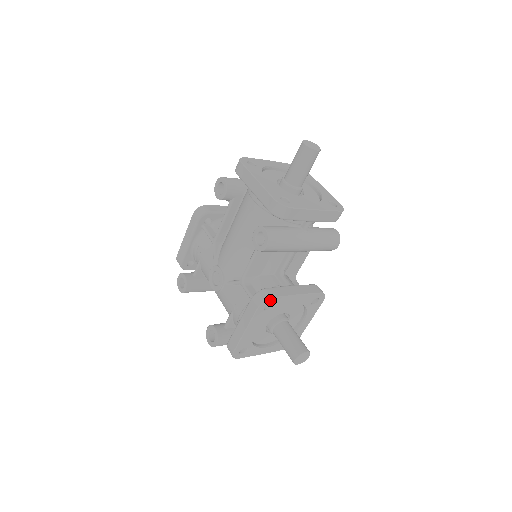
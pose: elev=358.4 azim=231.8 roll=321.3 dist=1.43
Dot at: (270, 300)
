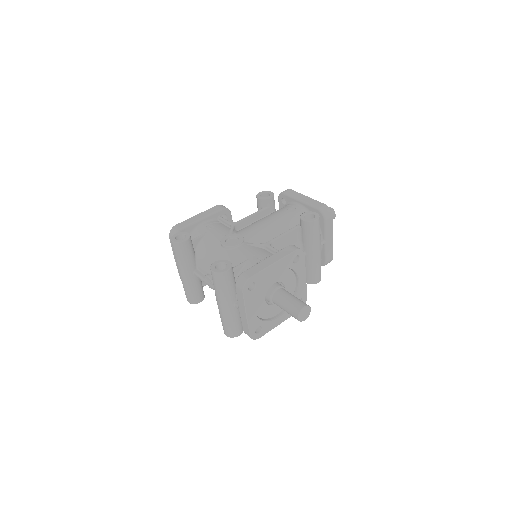
Dot at: (302, 254)
